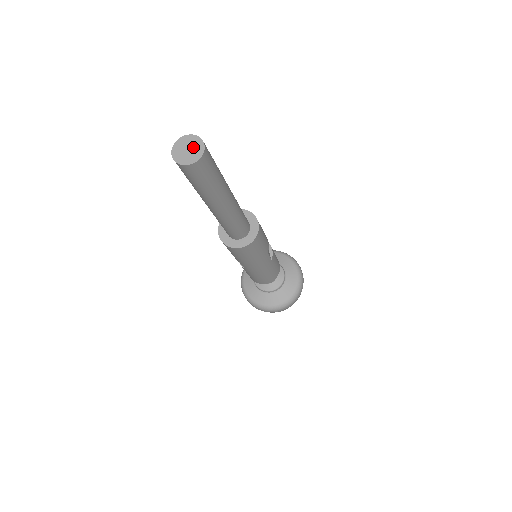
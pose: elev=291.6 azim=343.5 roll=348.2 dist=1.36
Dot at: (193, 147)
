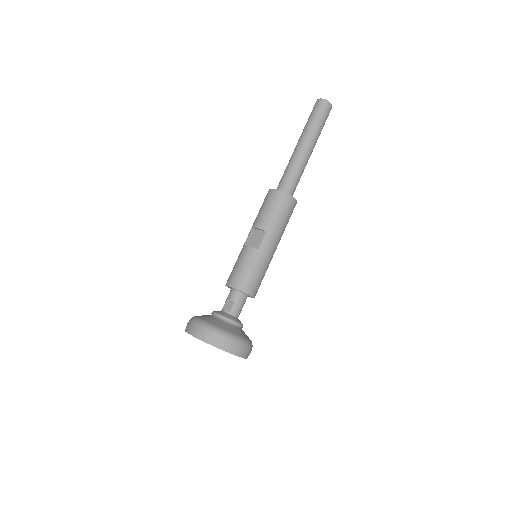
Dot at: occluded
